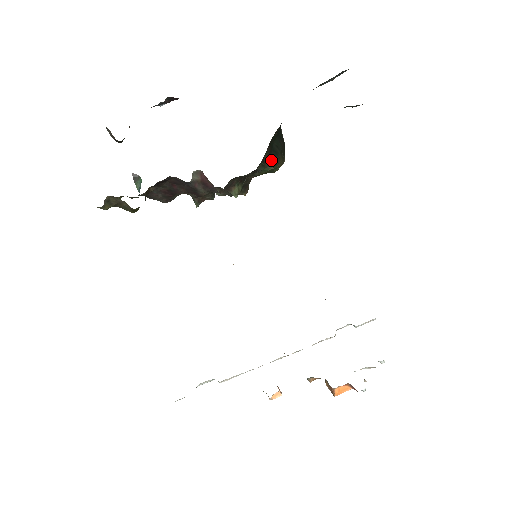
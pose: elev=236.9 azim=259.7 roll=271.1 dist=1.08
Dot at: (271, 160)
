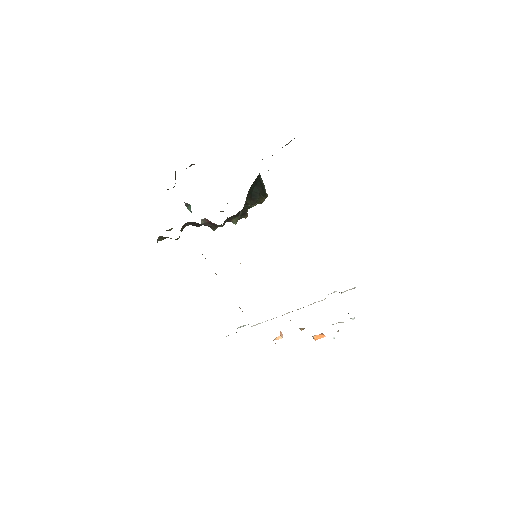
Dot at: (253, 201)
